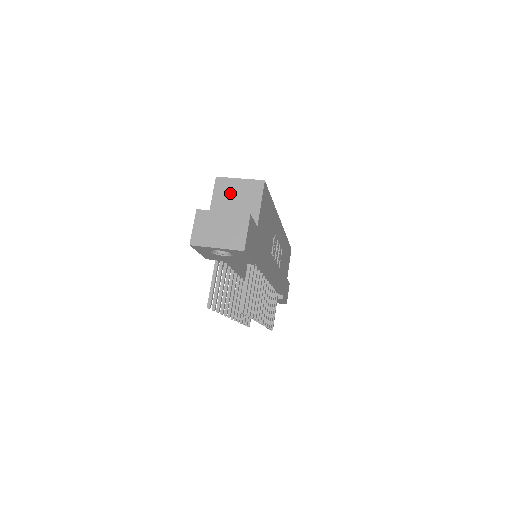
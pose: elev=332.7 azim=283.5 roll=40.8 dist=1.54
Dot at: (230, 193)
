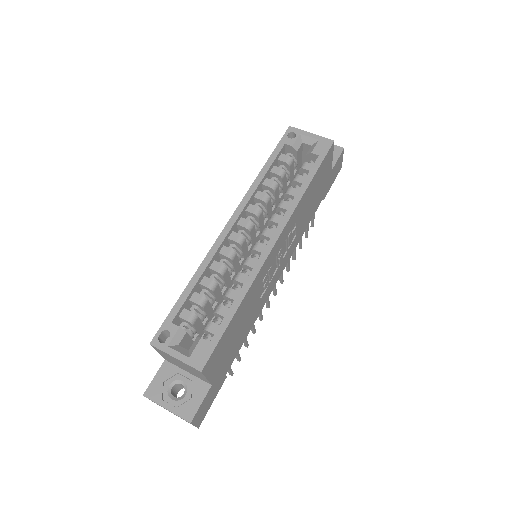
Dot at: (172, 359)
